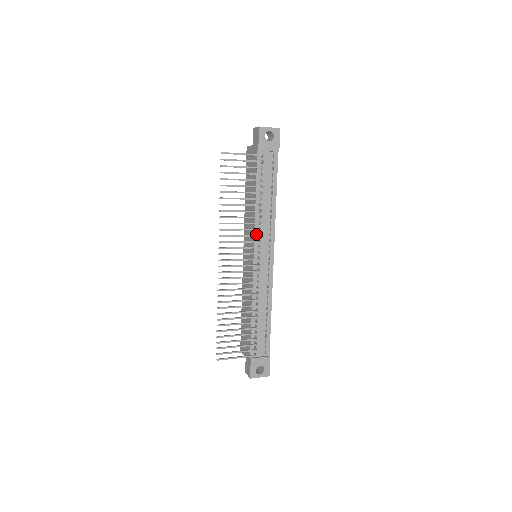
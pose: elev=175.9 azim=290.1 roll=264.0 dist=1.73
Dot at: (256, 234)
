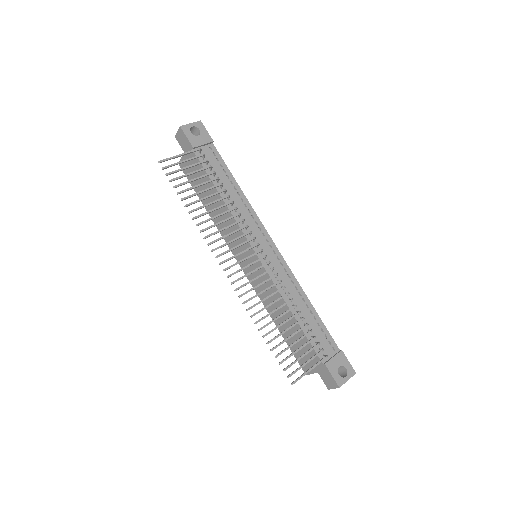
Dot at: (242, 229)
